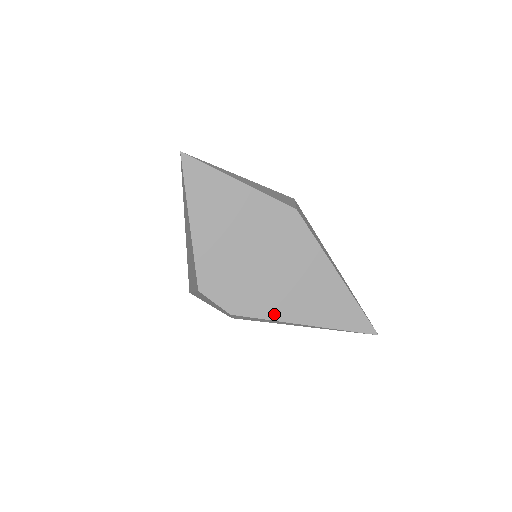
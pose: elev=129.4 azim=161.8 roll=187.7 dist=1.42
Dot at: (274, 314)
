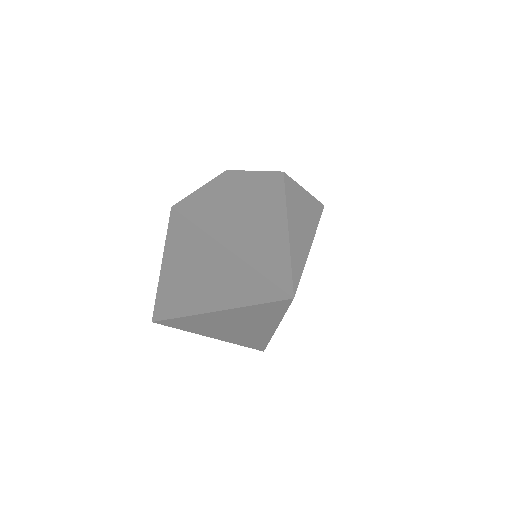
Dot at: occluded
